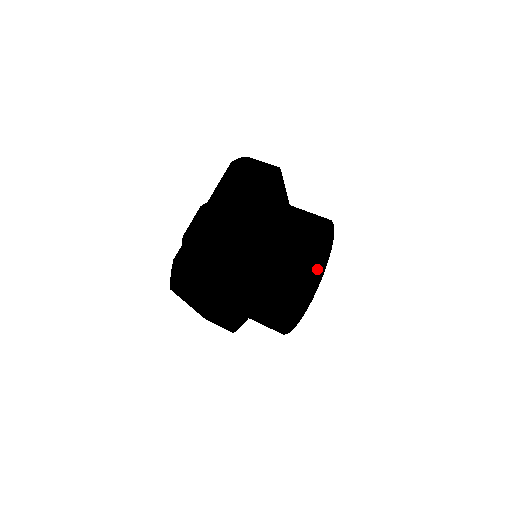
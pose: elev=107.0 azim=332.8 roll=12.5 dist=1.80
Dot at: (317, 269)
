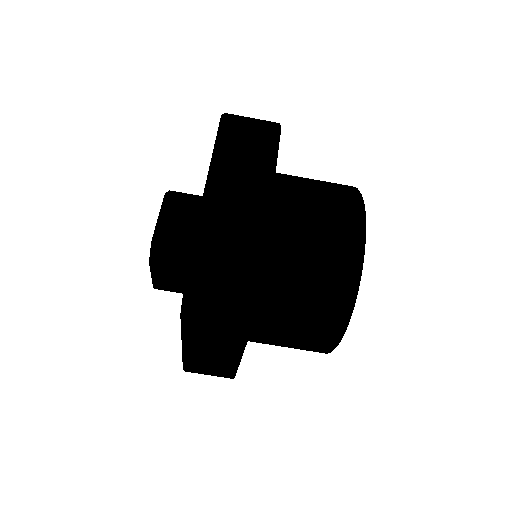
Dot at: occluded
